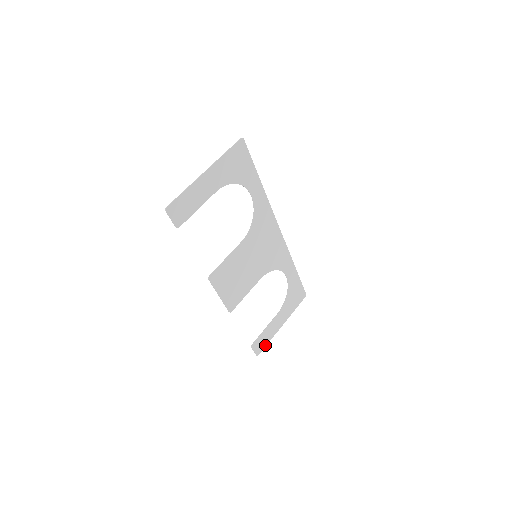
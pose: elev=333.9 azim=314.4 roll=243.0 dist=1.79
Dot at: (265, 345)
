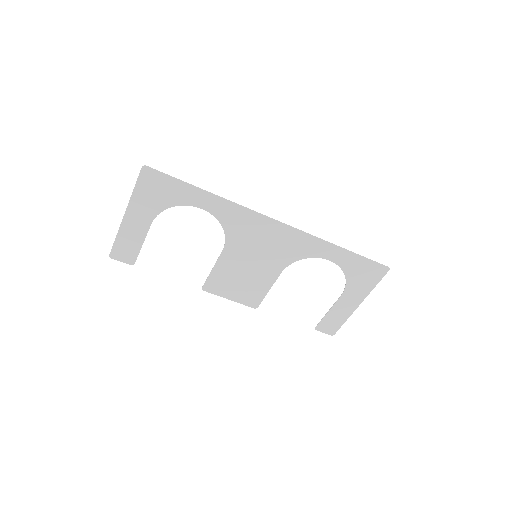
Dot at: (340, 325)
